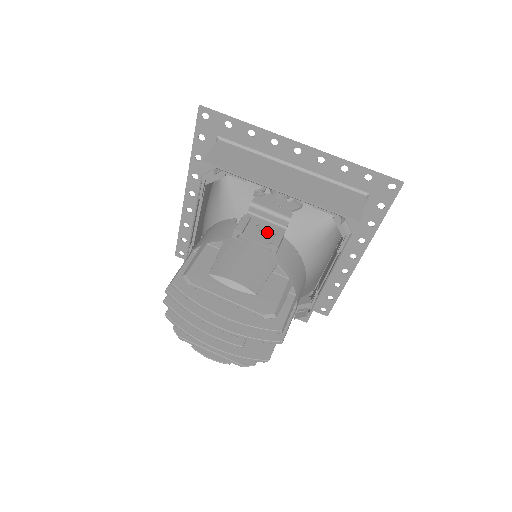
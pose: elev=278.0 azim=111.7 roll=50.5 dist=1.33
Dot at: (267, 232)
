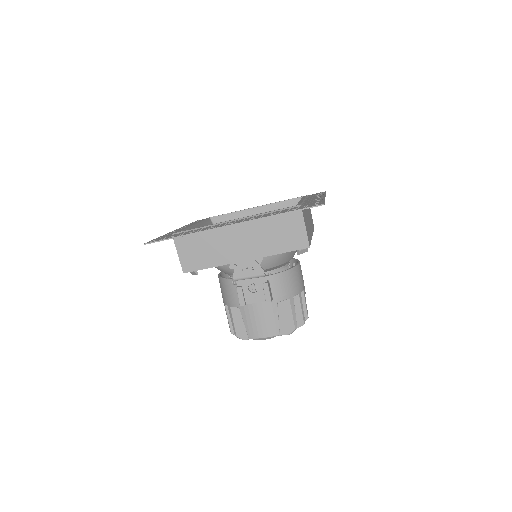
Dot at: (257, 284)
